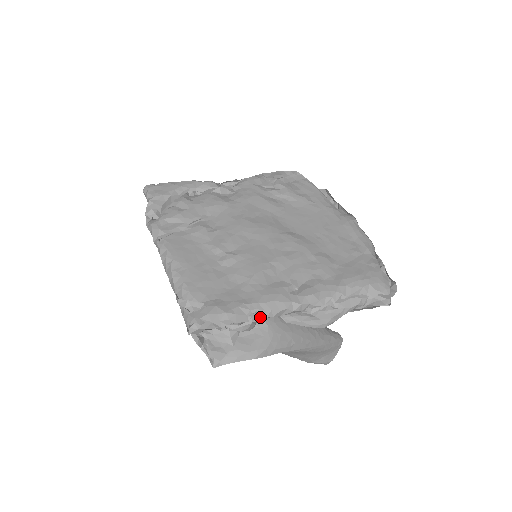
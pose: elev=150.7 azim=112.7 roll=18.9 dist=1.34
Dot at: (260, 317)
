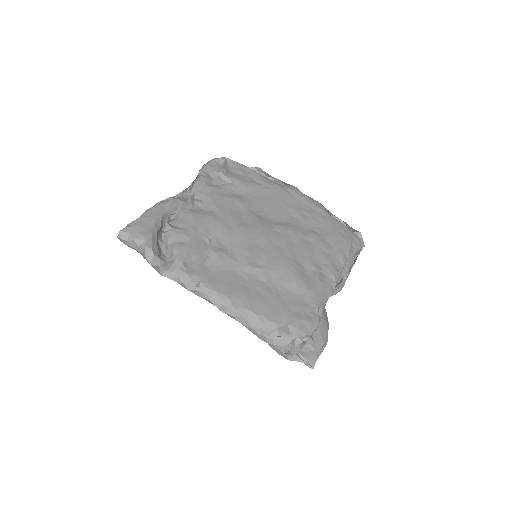
Dot at: (322, 309)
